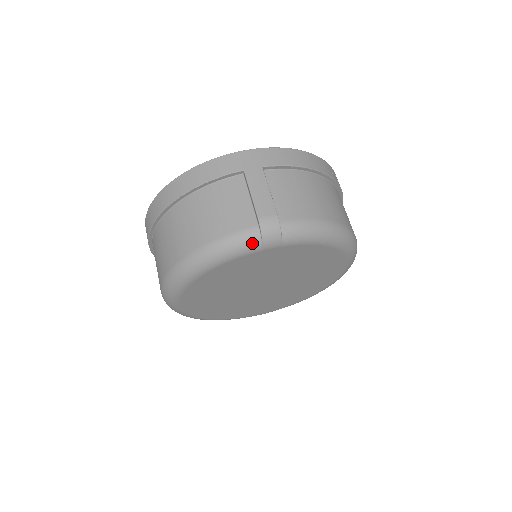
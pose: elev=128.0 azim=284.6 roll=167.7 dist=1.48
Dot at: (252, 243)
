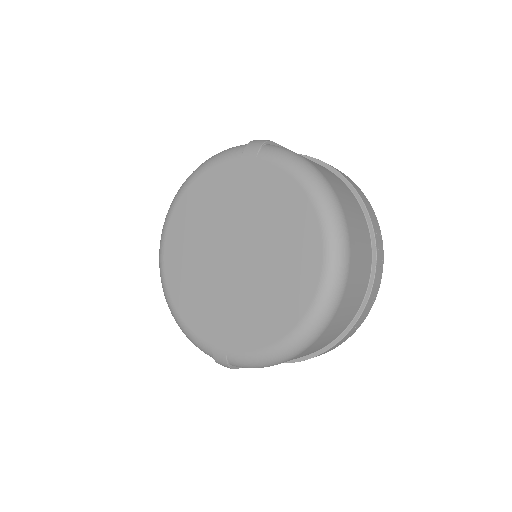
Dot at: (238, 148)
